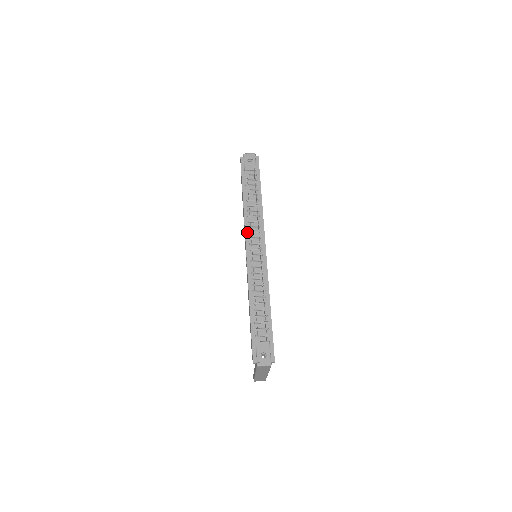
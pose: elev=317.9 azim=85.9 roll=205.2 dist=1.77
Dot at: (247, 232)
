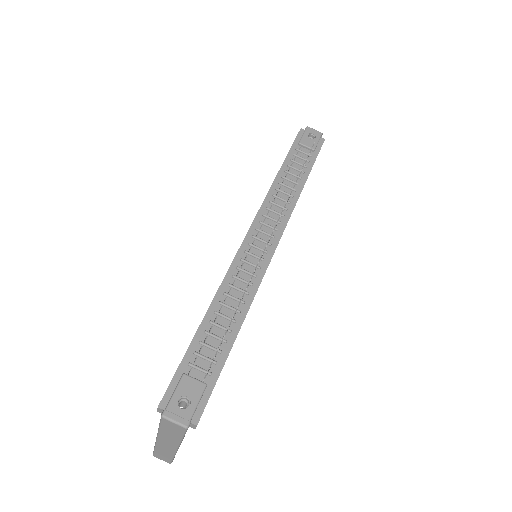
Dot at: (261, 213)
